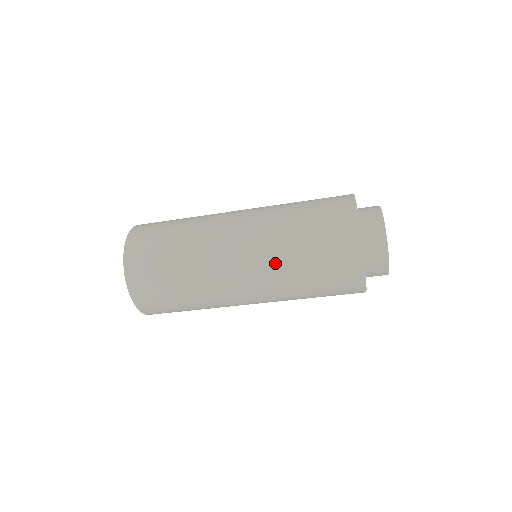
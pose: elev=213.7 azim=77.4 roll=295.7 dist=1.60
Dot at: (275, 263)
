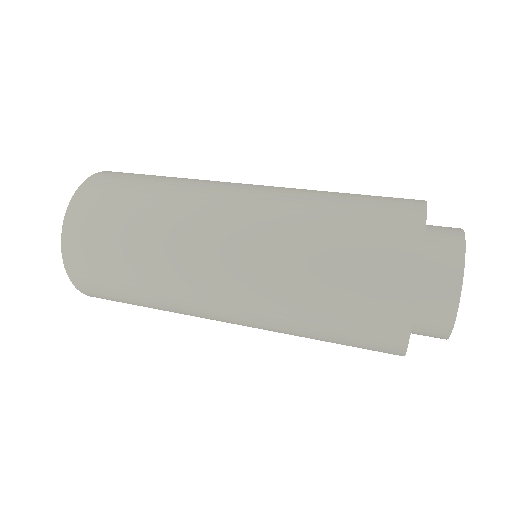
Dot at: occluded
